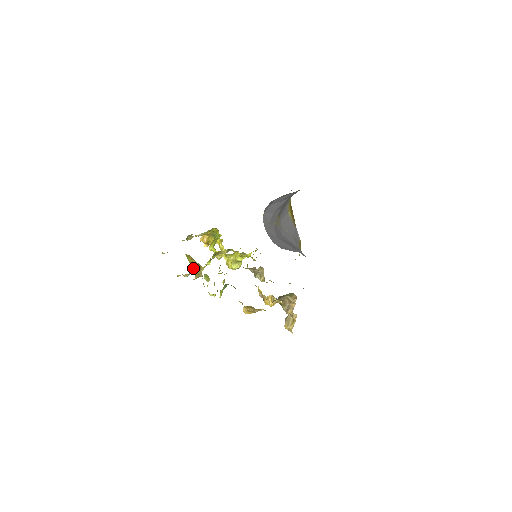
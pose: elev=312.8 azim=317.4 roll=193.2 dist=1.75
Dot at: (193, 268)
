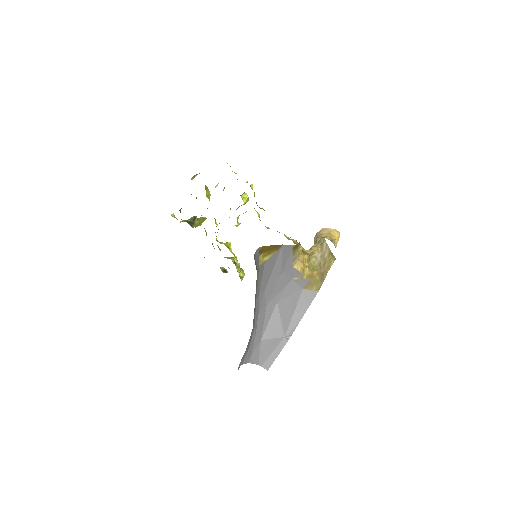
Dot at: occluded
